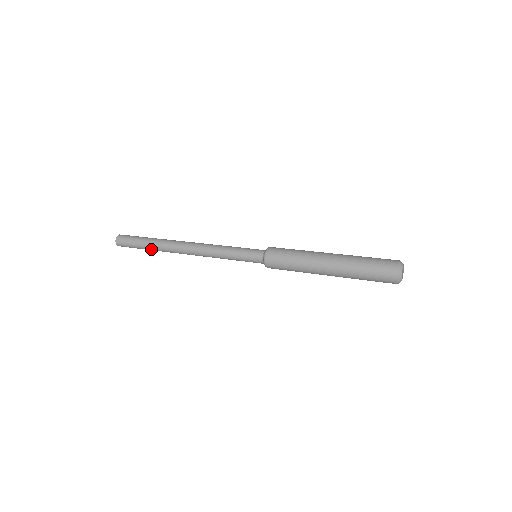
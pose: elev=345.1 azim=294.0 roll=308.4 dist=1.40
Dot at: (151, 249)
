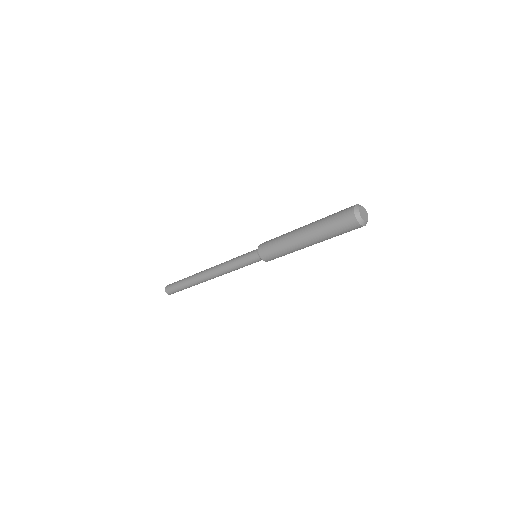
Dot at: (186, 284)
